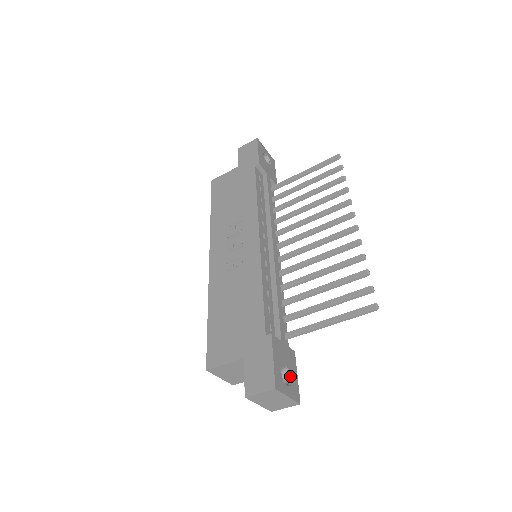
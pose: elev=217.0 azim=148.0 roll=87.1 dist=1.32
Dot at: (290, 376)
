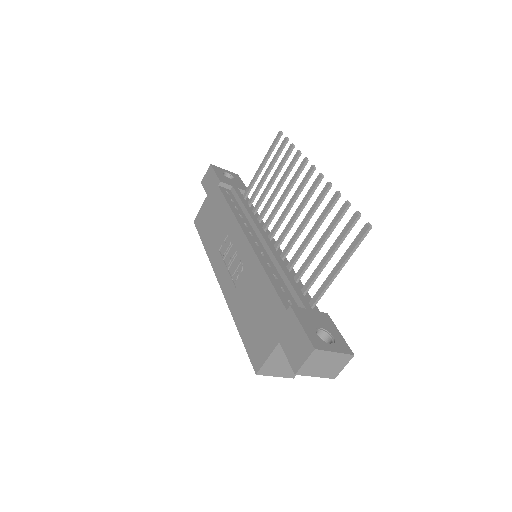
Dot at: (330, 335)
